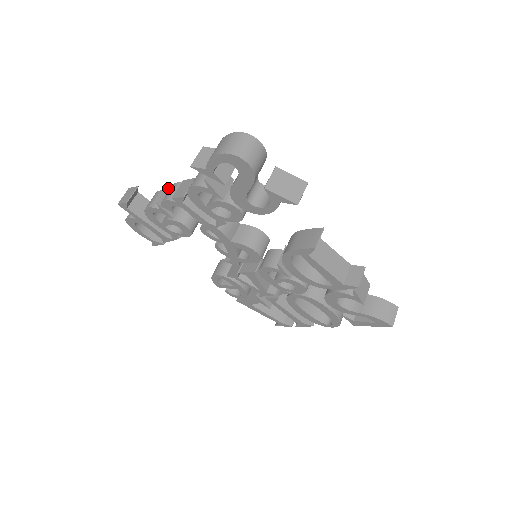
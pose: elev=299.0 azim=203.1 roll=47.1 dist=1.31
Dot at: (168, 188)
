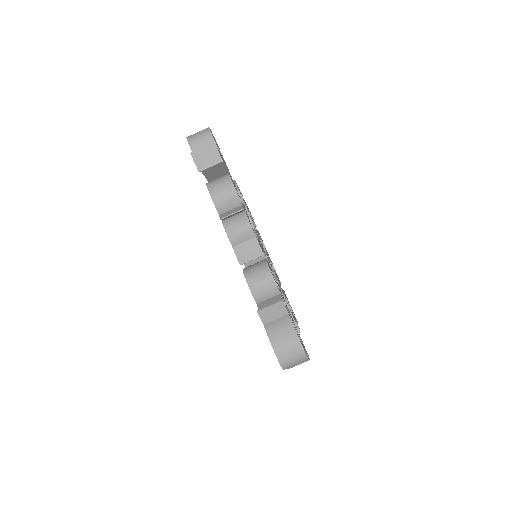
Dot at: (242, 210)
